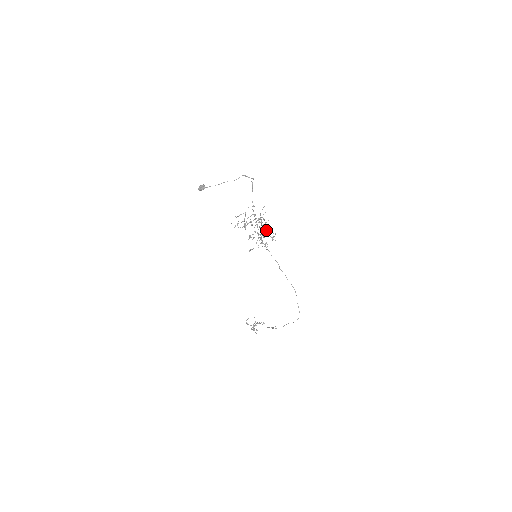
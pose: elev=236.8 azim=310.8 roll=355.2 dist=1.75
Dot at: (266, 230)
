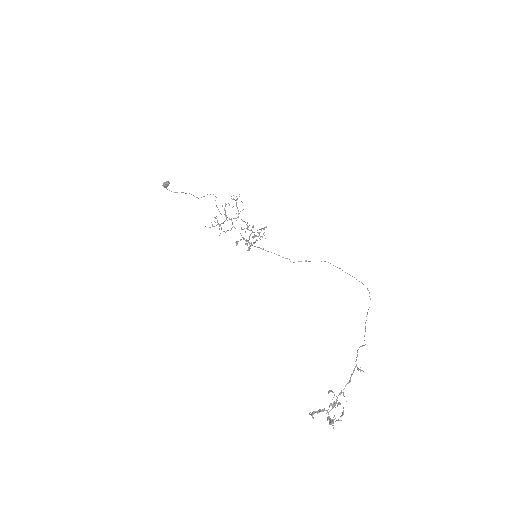
Dot at: (251, 229)
